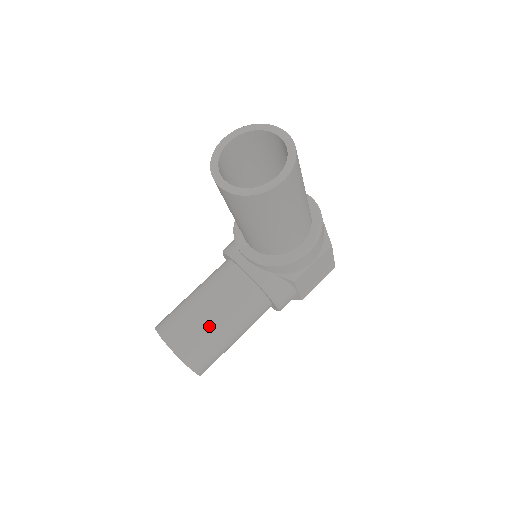
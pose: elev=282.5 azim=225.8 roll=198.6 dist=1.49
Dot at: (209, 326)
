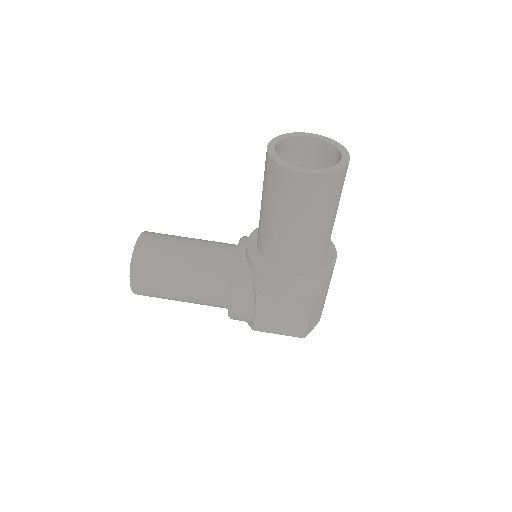
Dot at: (173, 259)
